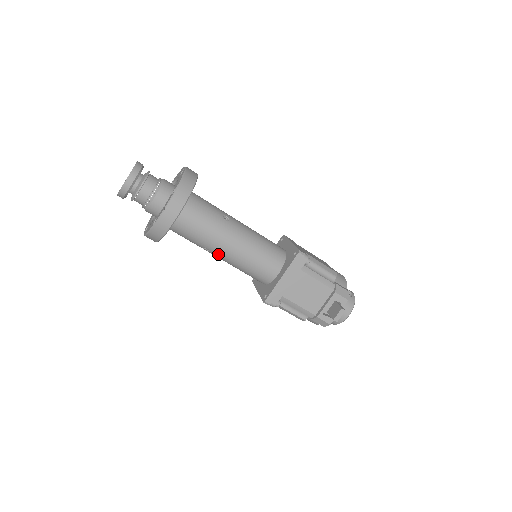
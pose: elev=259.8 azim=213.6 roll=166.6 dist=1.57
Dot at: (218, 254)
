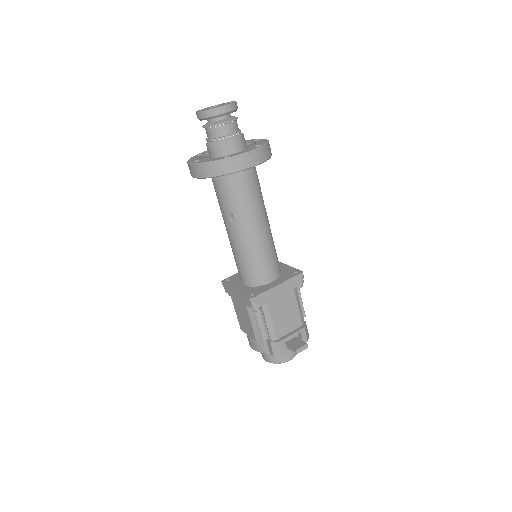
Dot at: (239, 229)
